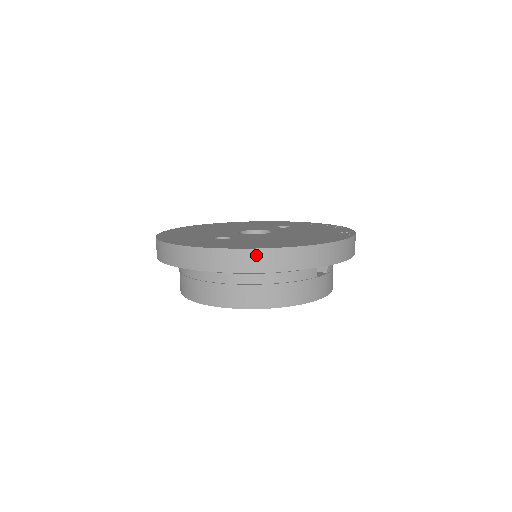
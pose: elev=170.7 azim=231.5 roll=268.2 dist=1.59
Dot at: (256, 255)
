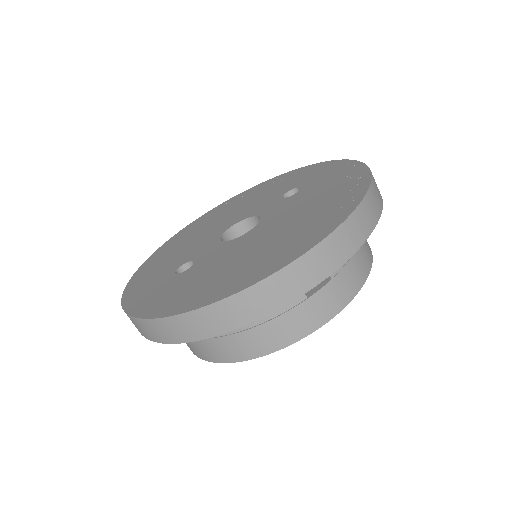
Dot at: (181, 322)
